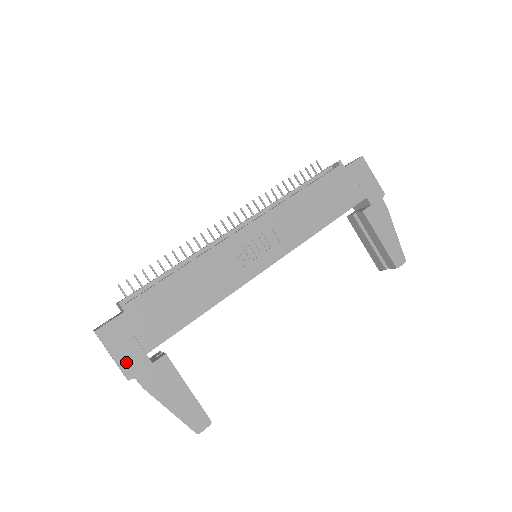
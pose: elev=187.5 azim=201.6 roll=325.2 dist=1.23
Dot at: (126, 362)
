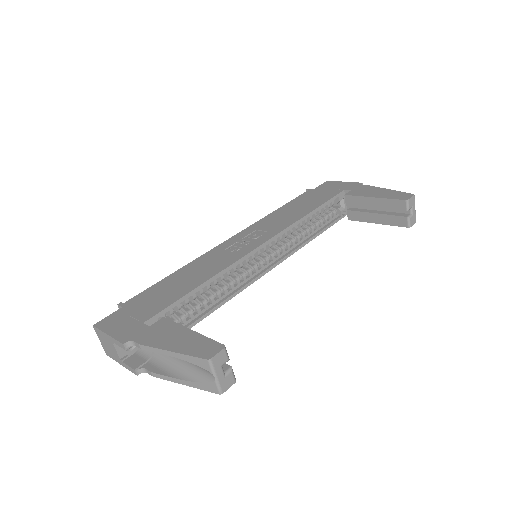
Dot at: (122, 333)
